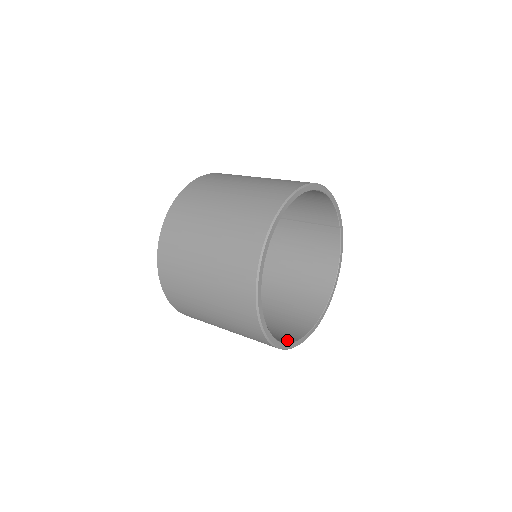
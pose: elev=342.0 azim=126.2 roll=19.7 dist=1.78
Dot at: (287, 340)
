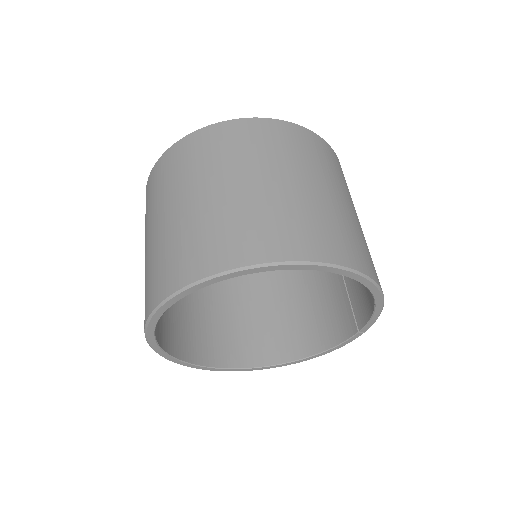
Dot at: (184, 353)
